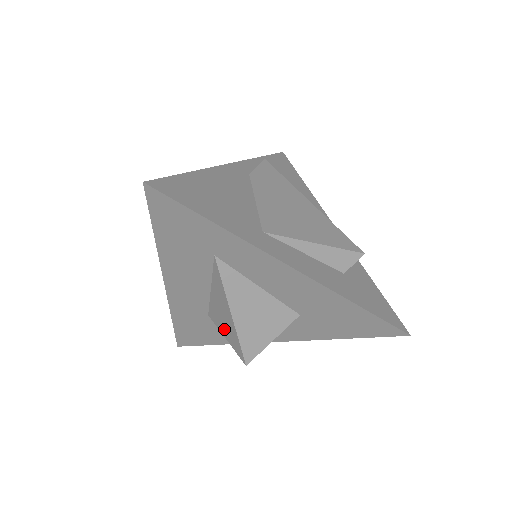
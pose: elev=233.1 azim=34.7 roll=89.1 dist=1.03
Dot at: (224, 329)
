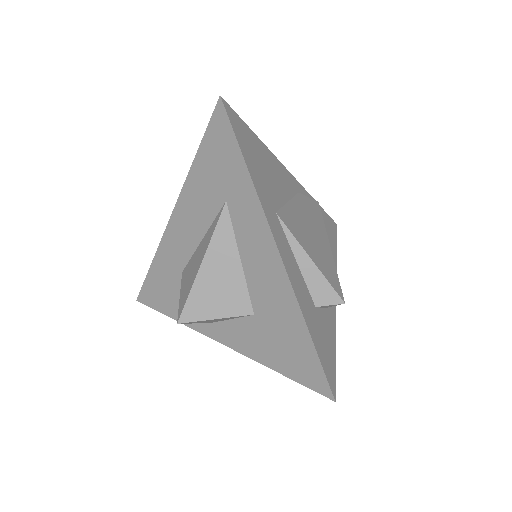
Dot at: (185, 284)
